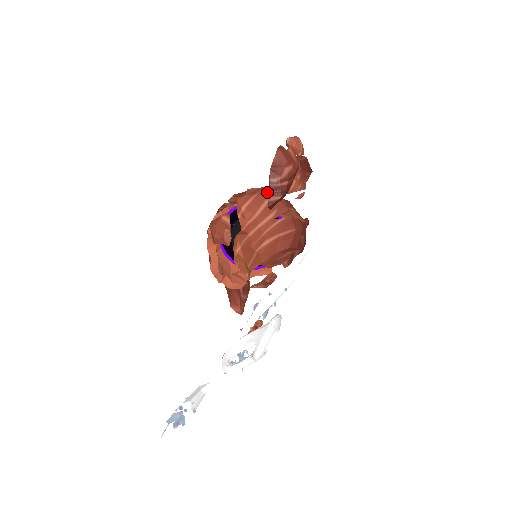
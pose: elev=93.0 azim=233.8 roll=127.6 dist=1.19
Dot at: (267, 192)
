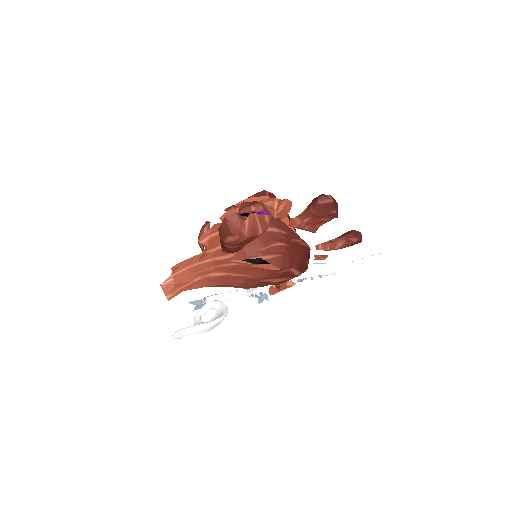
Dot at: occluded
